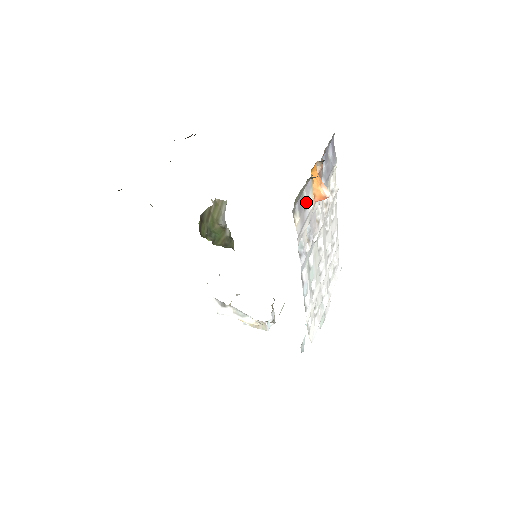
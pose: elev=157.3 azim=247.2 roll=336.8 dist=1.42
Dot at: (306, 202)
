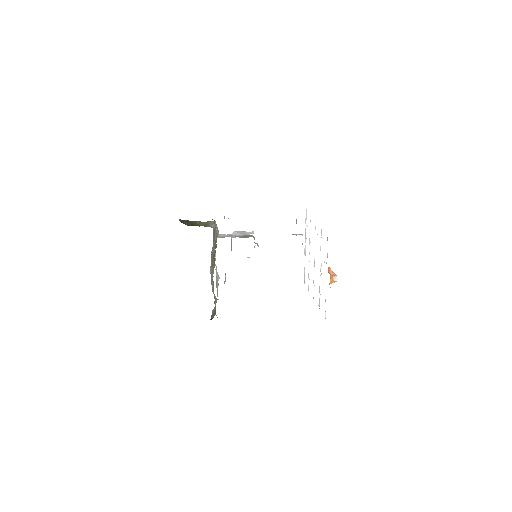
Dot at: occluded
